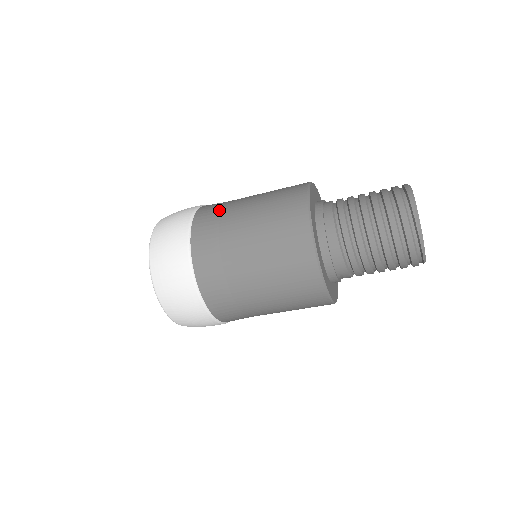
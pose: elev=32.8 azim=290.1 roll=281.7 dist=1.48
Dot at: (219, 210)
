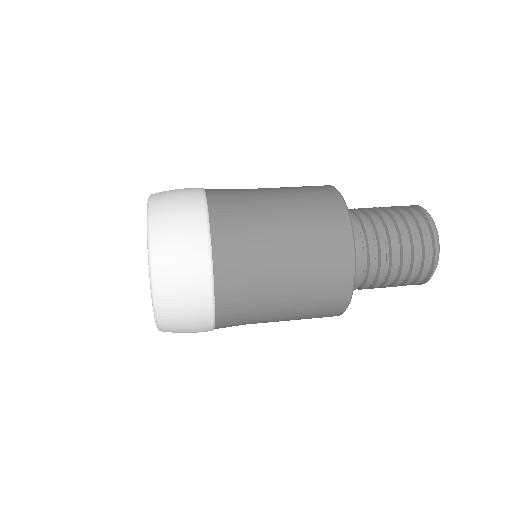
Dot at: (247, 272)
